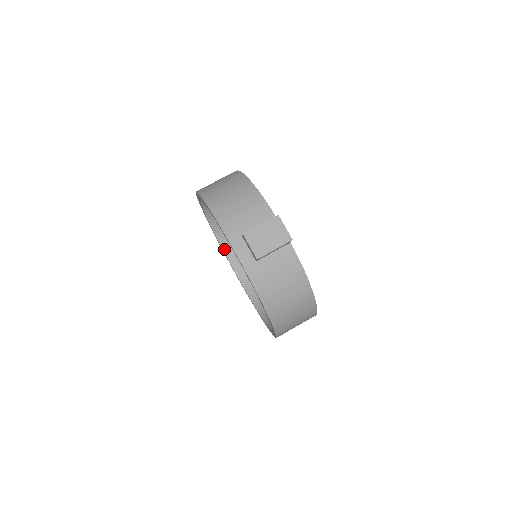
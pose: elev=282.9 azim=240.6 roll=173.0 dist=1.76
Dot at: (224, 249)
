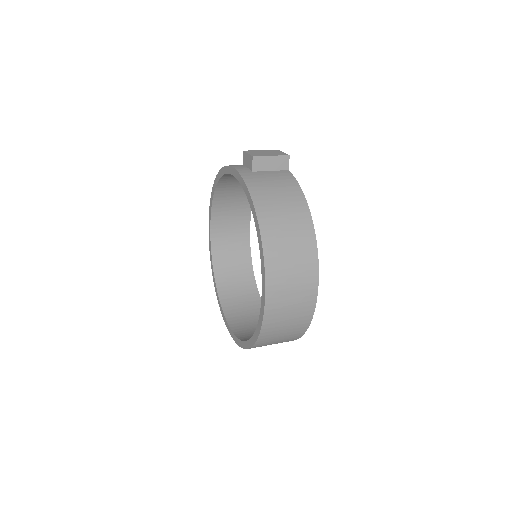
Dot at: (224, 308)
